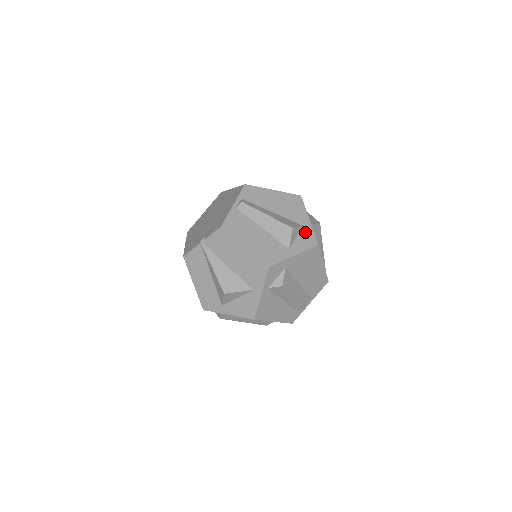
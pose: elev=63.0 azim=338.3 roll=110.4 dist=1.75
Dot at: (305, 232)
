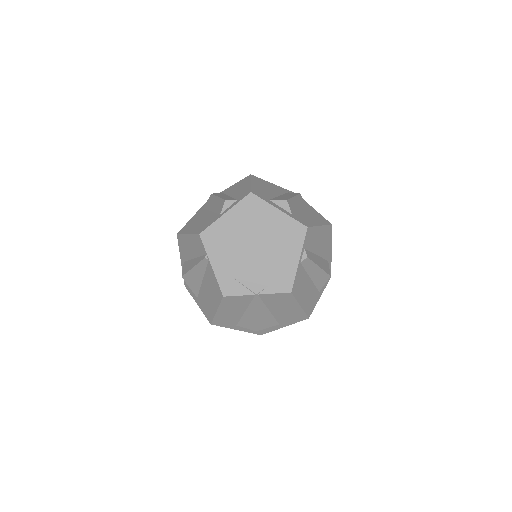
Dot at: occluded
